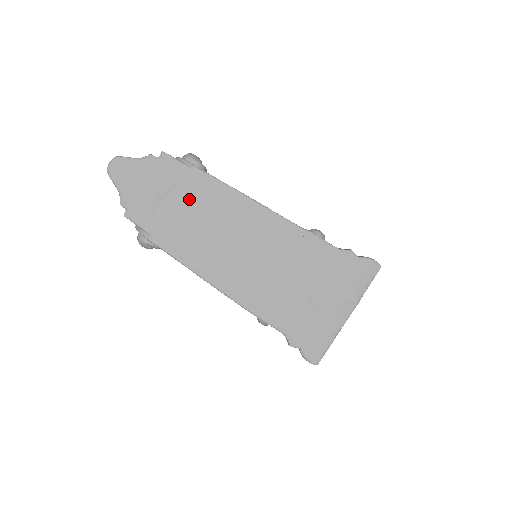
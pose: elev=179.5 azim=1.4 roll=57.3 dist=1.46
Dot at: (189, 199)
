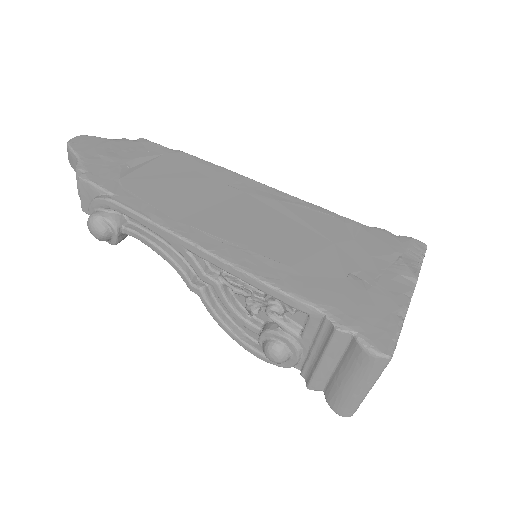
Dot at: (170, 171)
